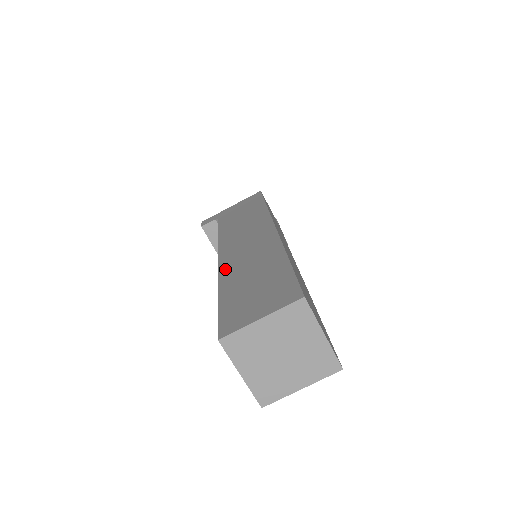
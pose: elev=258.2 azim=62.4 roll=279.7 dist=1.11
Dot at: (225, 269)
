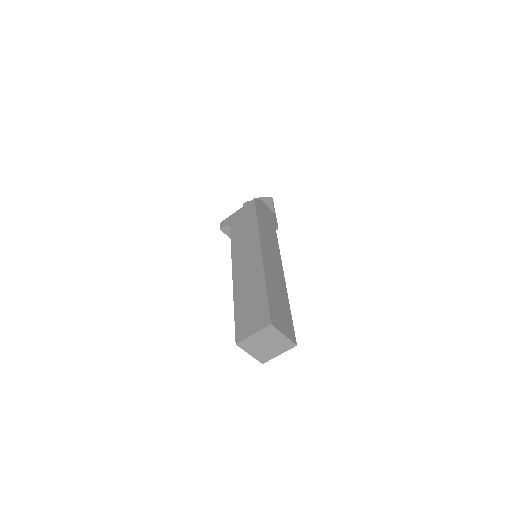
Dot at: (236, 287)
